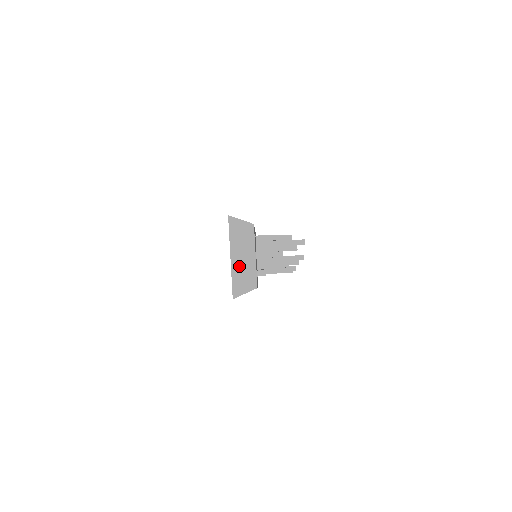
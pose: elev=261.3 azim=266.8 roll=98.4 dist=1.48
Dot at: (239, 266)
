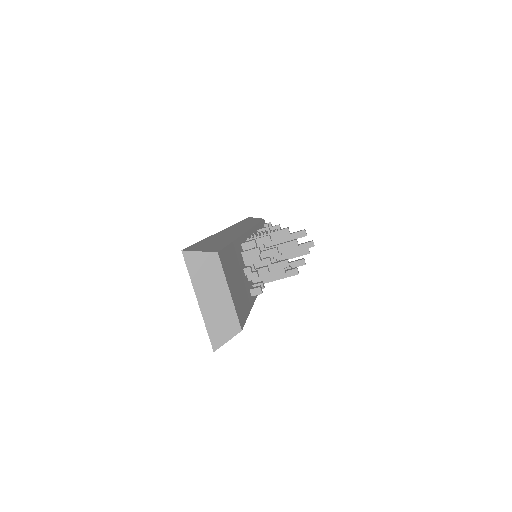
Dot at: (211, 310)
